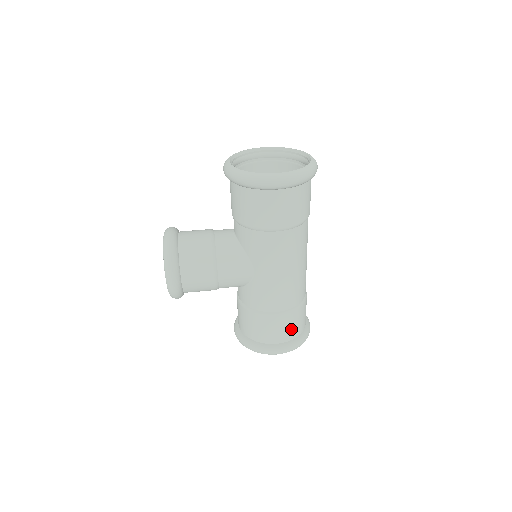
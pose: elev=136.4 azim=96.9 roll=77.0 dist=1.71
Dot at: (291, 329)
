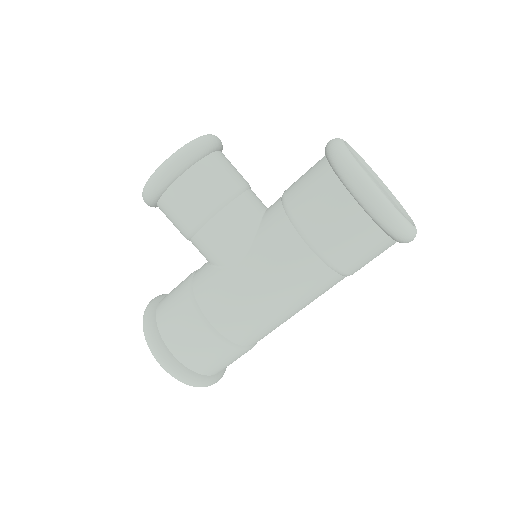
Dot at: (202, 358)
